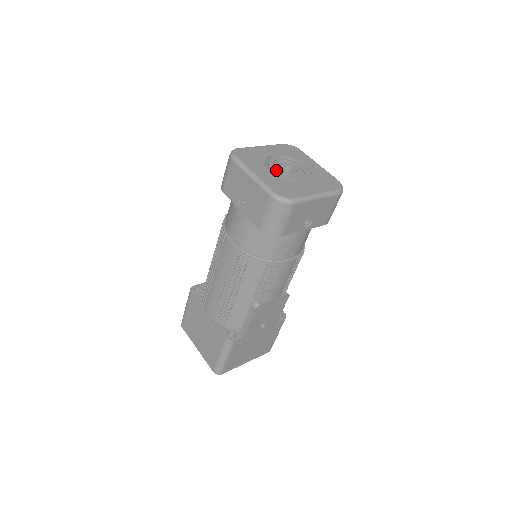
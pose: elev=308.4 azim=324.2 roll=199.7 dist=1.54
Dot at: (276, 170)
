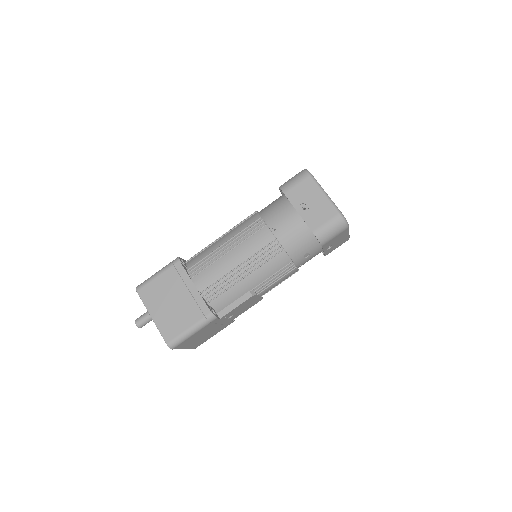
Dot at: occluded
